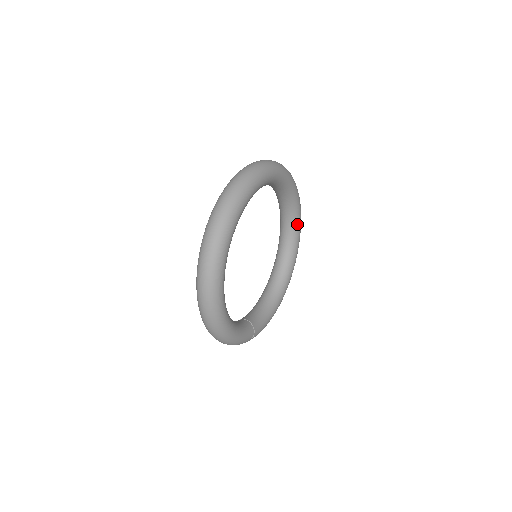
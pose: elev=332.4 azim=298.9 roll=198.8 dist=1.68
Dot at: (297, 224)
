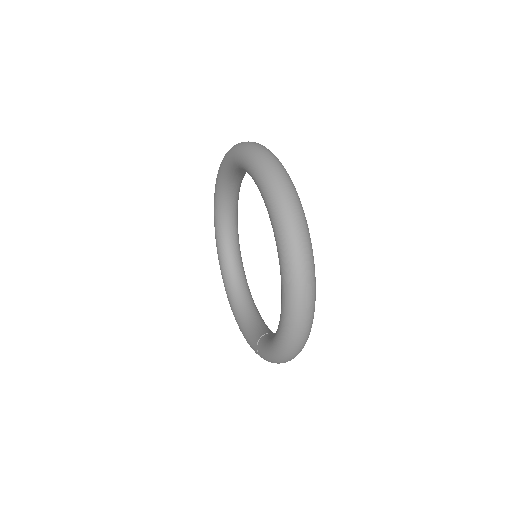
Dot at: (237, 221)
